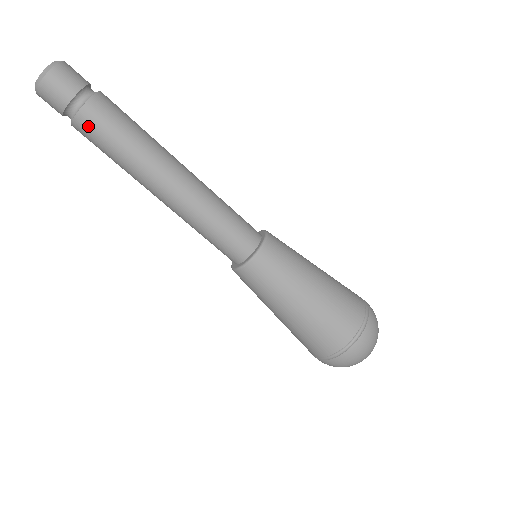
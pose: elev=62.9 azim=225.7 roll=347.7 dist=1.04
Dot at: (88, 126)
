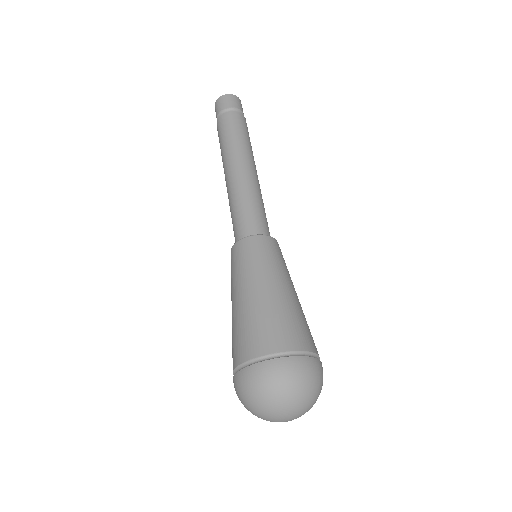
Dot at: (220, 124)
